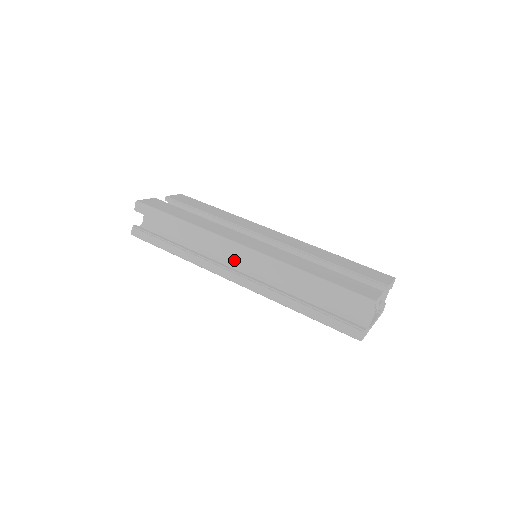
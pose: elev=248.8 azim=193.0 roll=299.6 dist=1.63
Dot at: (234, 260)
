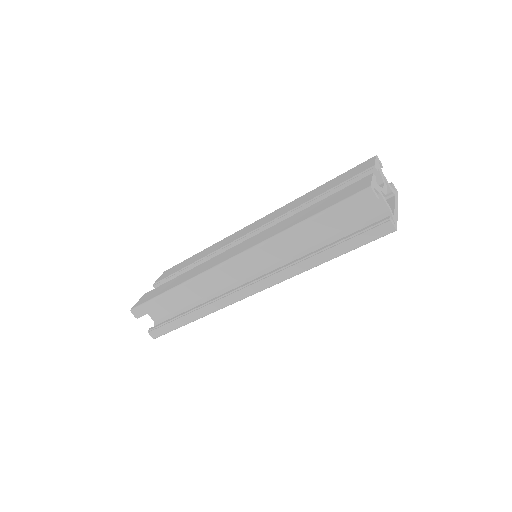
Dot at: (241, 276)
